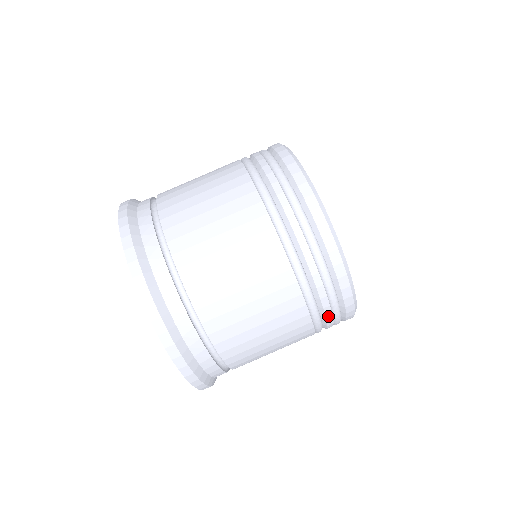
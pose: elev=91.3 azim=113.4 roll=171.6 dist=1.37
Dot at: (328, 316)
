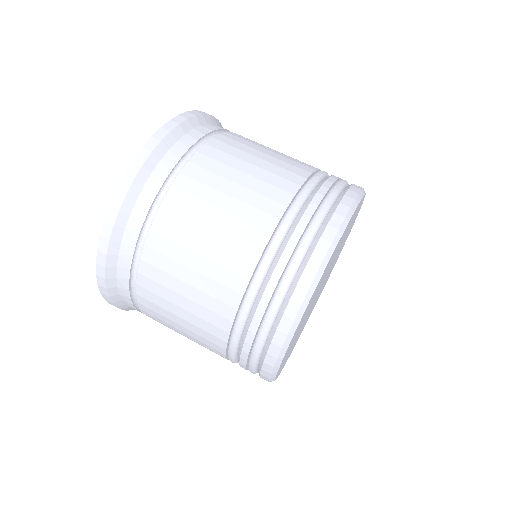
Dot at: occluded
